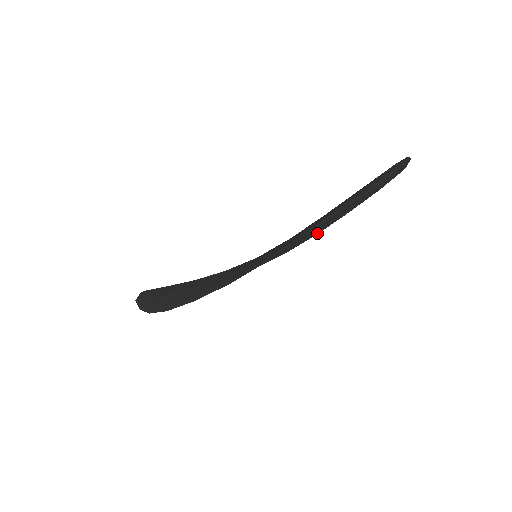
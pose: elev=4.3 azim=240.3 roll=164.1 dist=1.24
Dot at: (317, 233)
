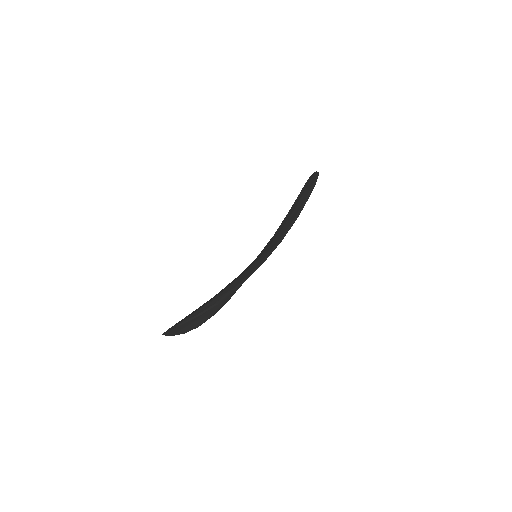
Dot at: occluded
